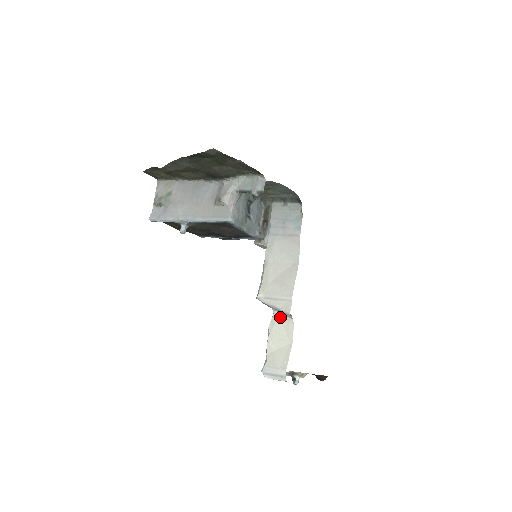
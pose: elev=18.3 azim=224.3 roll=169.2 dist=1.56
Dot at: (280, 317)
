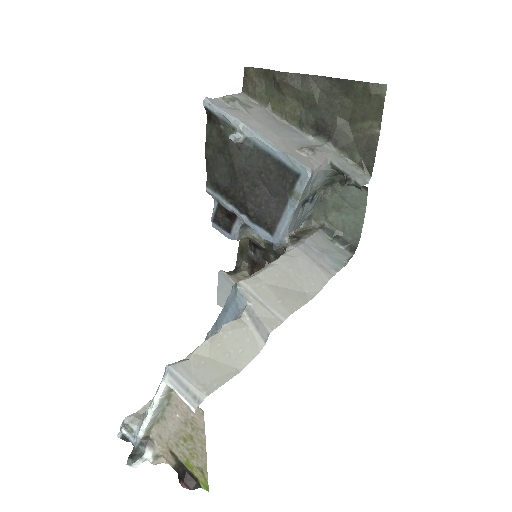
Dot at: (248, 328)
